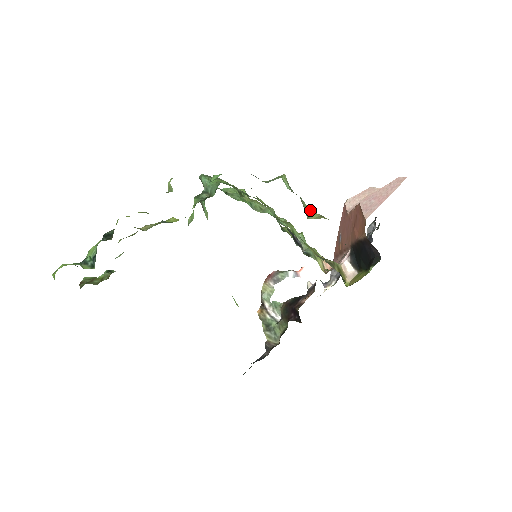
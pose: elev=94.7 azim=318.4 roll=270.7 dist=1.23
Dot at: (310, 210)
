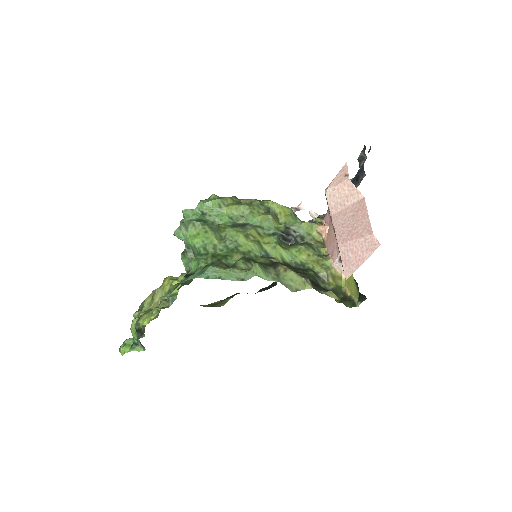
Dot at: (292, 277)
